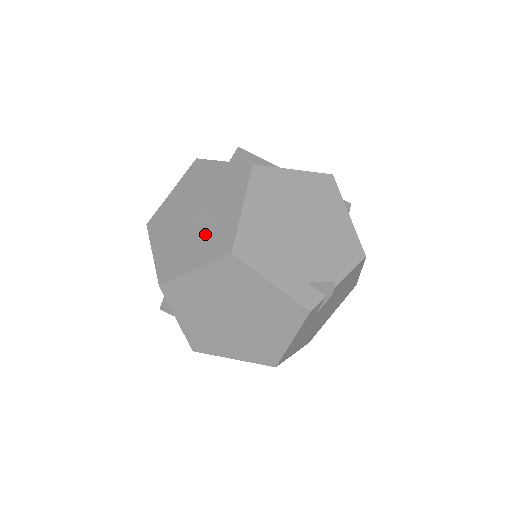
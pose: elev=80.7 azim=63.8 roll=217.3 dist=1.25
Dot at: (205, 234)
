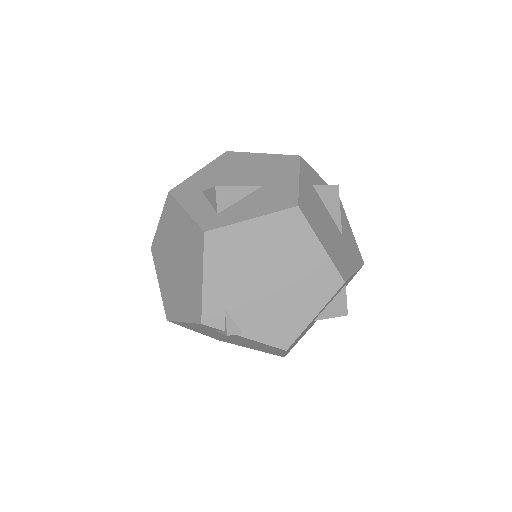
Dot at: (216, 202)
